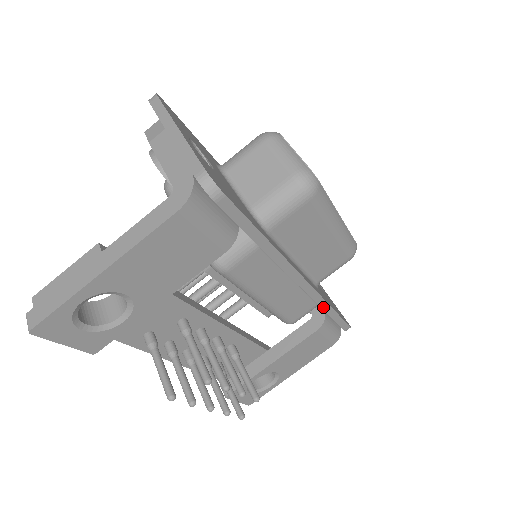
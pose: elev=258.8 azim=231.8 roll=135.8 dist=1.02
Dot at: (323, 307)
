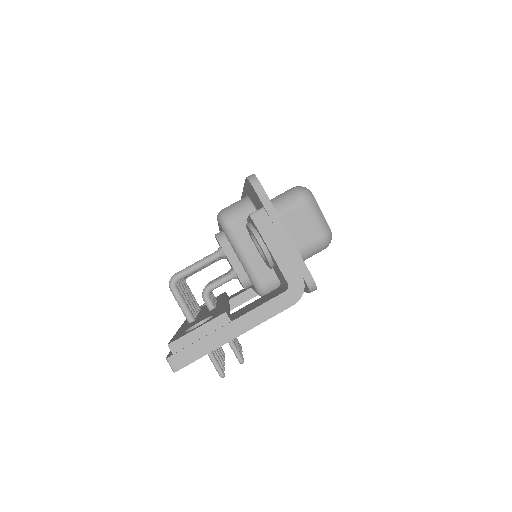
Dot at: occluded
